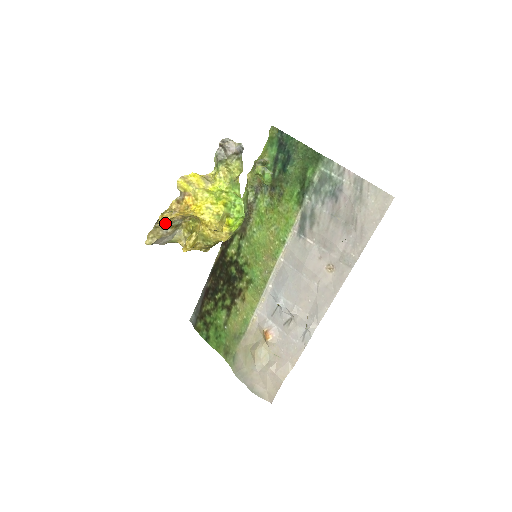
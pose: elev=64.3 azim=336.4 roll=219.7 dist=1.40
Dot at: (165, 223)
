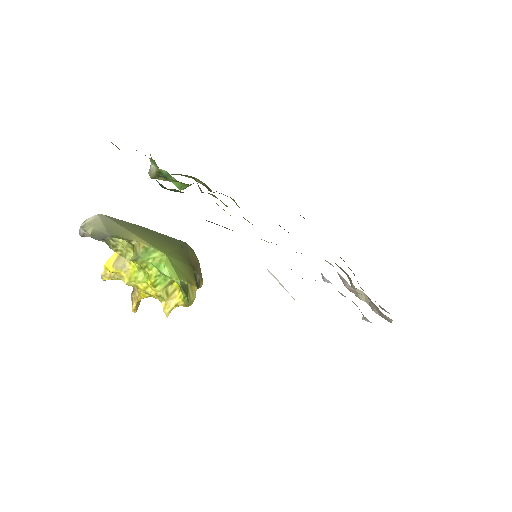
Dot at: occluded
